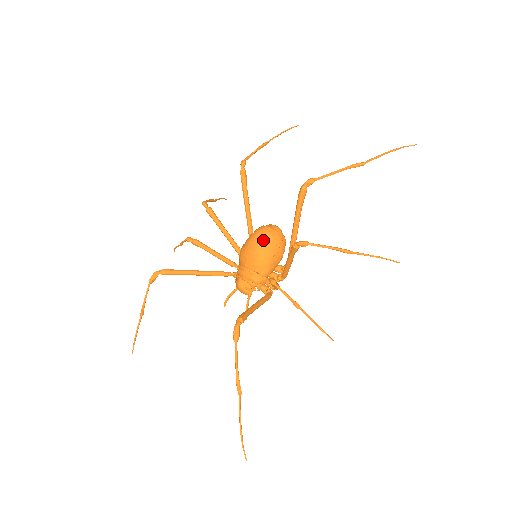
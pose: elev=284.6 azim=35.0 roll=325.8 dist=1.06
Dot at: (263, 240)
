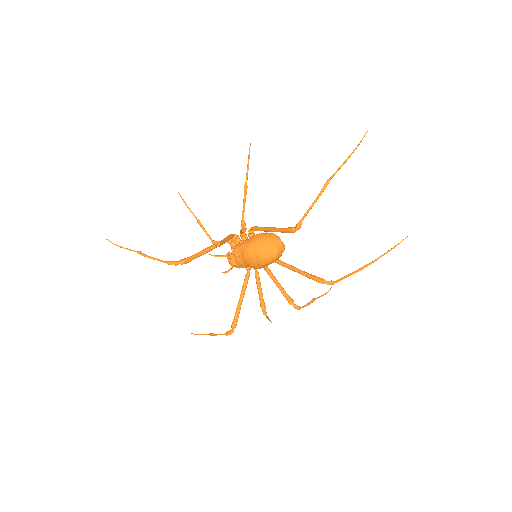
Dot at: (270, 263)
